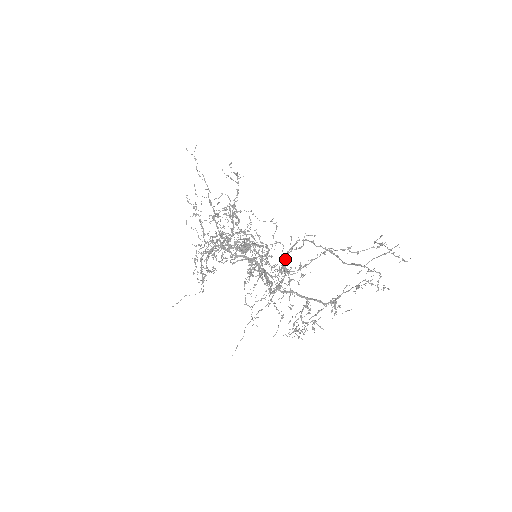
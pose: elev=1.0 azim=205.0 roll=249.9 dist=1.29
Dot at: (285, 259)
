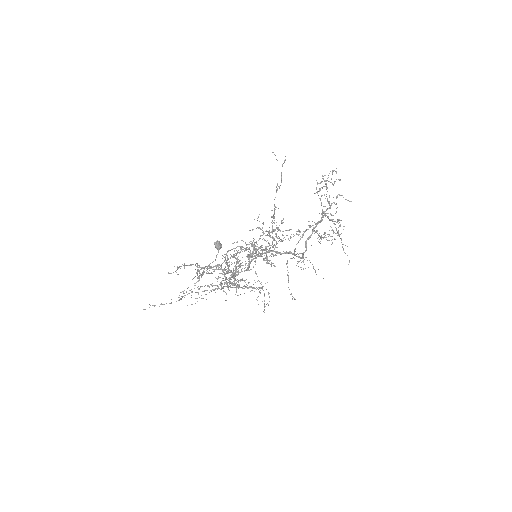
Dot at: occluded
